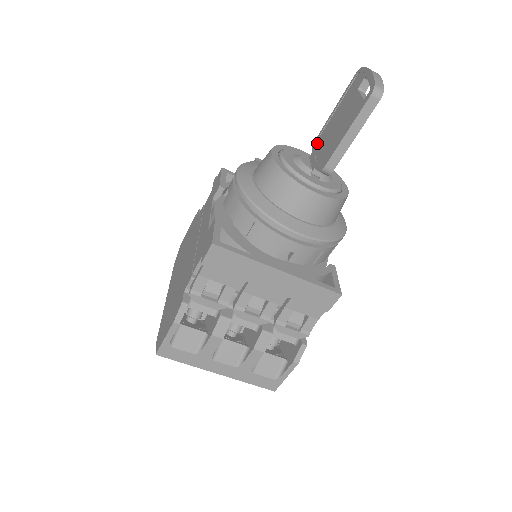
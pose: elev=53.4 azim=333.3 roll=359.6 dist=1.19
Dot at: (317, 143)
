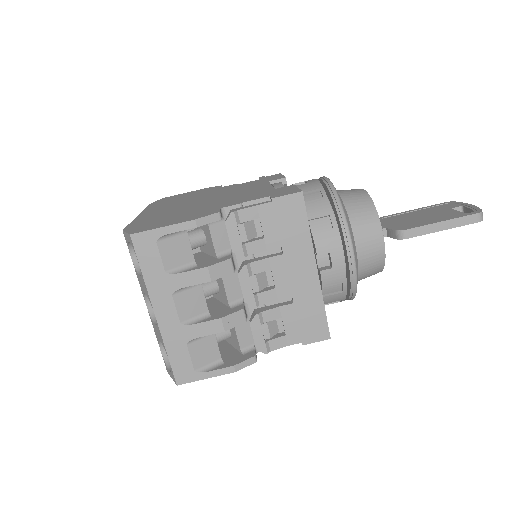
Dot at: (386, 219)
